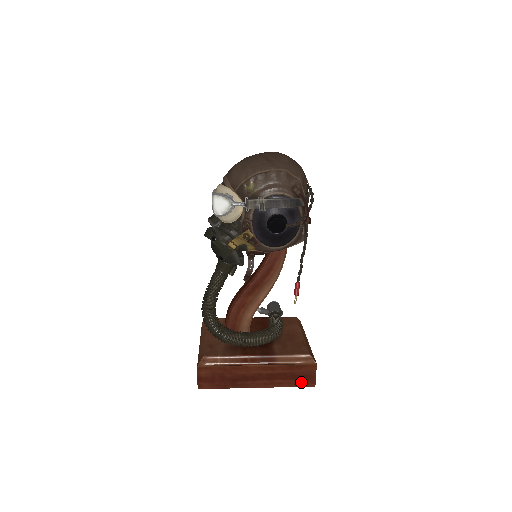
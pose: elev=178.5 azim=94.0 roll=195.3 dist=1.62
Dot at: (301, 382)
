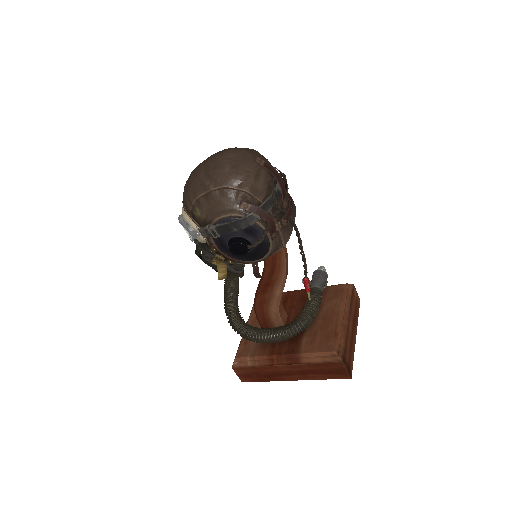
Dot at: (334, 376)
